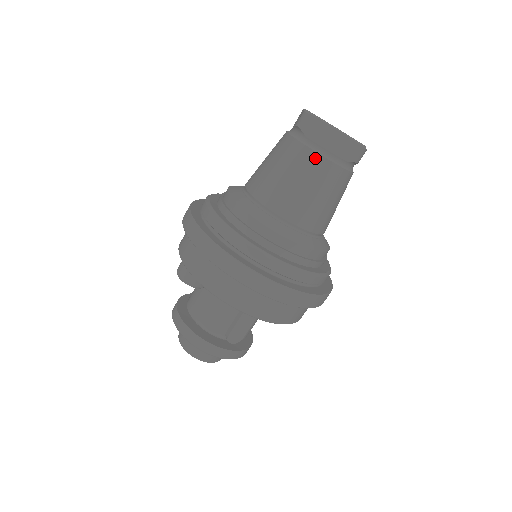
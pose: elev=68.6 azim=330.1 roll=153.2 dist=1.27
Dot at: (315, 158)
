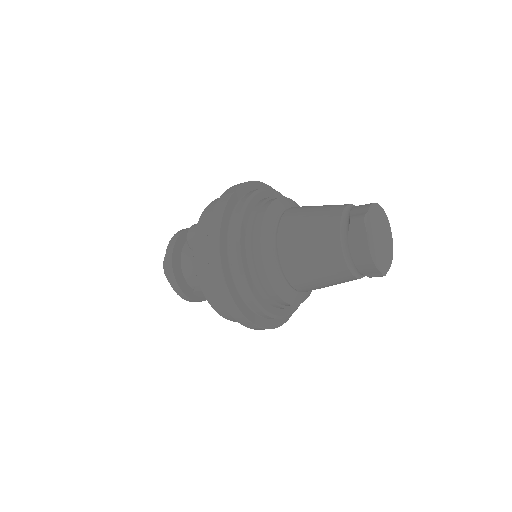
Dot at: (339, 258)
